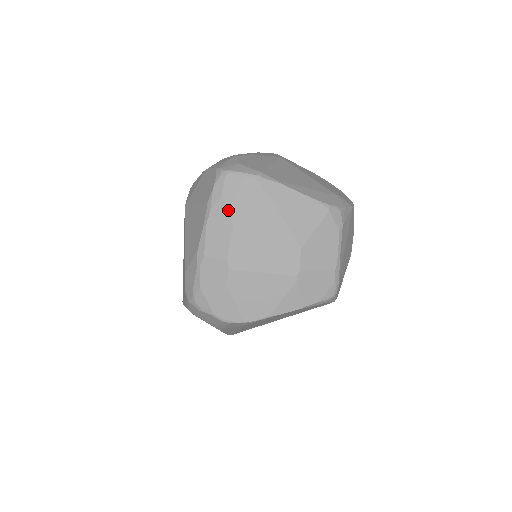
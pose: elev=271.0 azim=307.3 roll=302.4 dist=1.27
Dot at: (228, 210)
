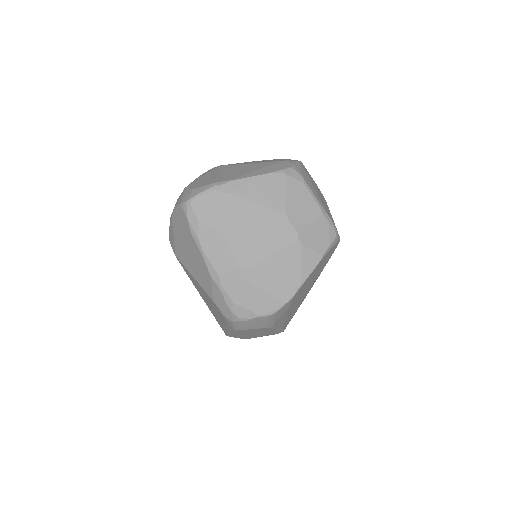
Dot at: (211, 228)
